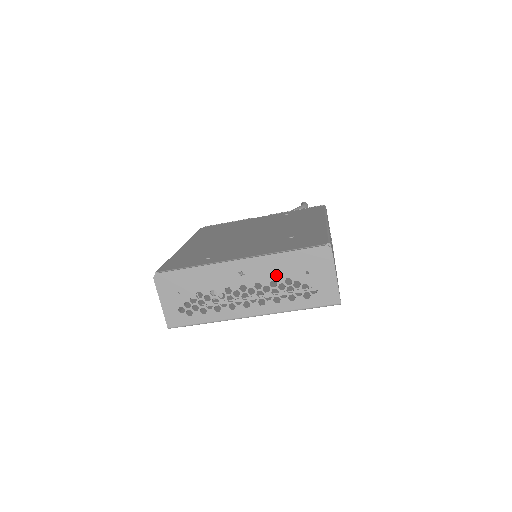
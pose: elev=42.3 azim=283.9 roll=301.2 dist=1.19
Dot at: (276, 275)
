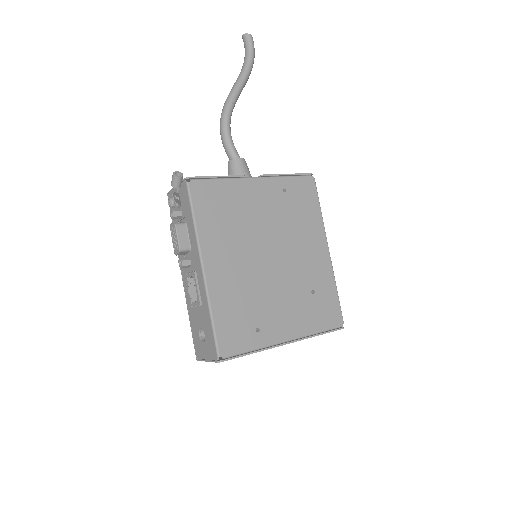
Dot at: occluded
